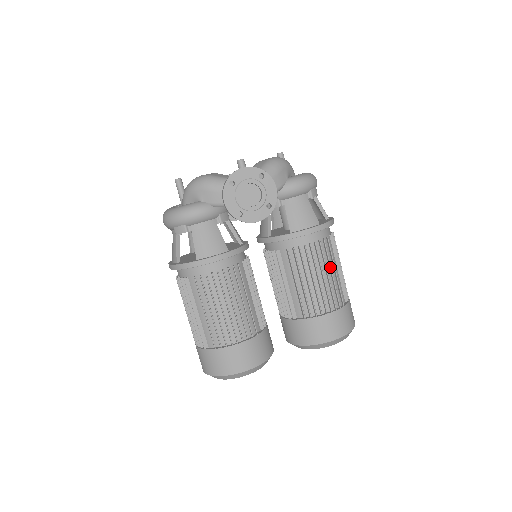
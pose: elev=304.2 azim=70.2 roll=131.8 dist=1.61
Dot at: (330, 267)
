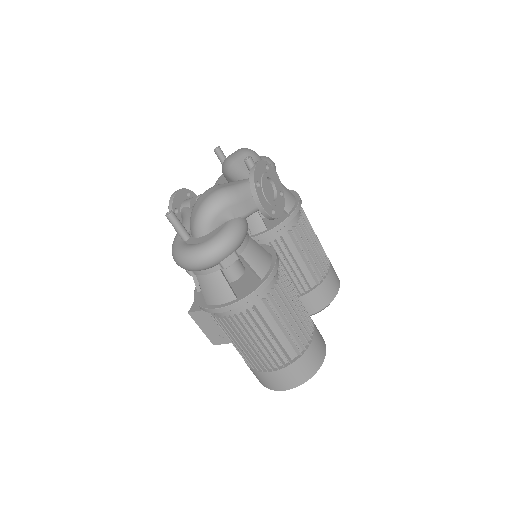
Dot at: (313, 230)
